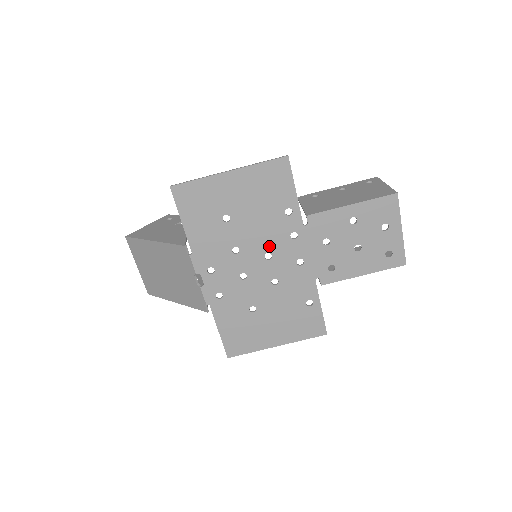
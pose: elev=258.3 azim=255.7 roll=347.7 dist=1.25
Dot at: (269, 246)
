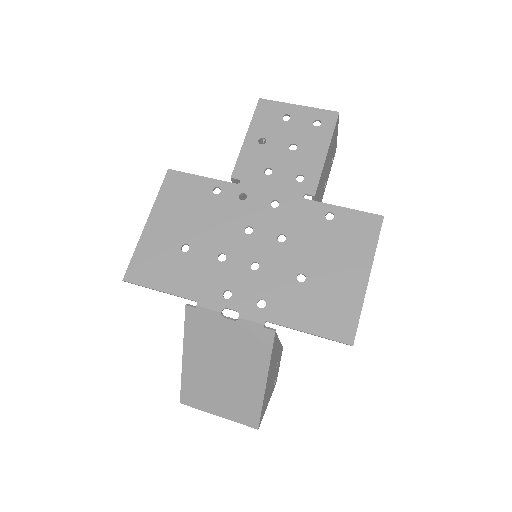
Dot at: (238, 224)
